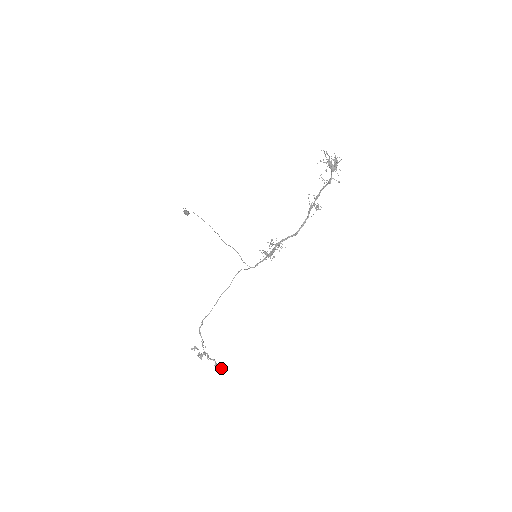
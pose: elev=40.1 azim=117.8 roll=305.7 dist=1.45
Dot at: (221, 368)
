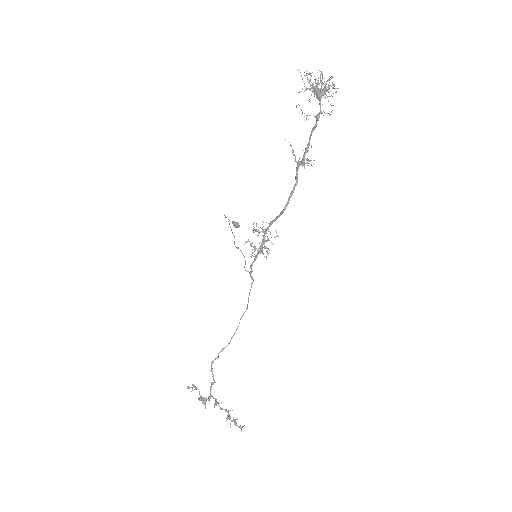
Dot at: occluded
